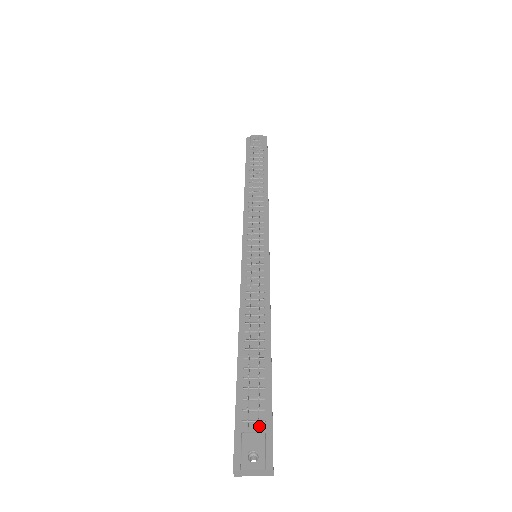
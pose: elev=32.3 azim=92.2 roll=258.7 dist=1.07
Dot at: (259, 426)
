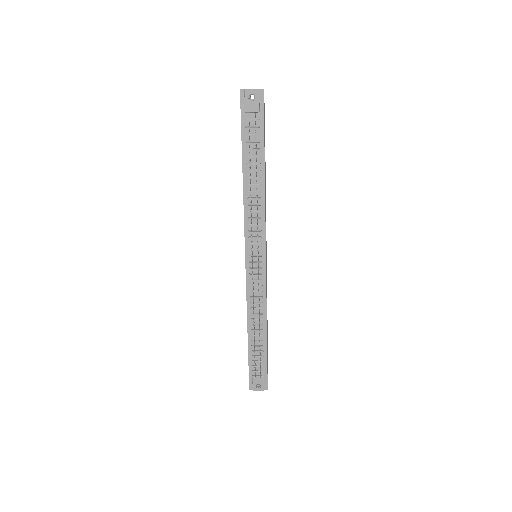
Dot at: (261, 373)
